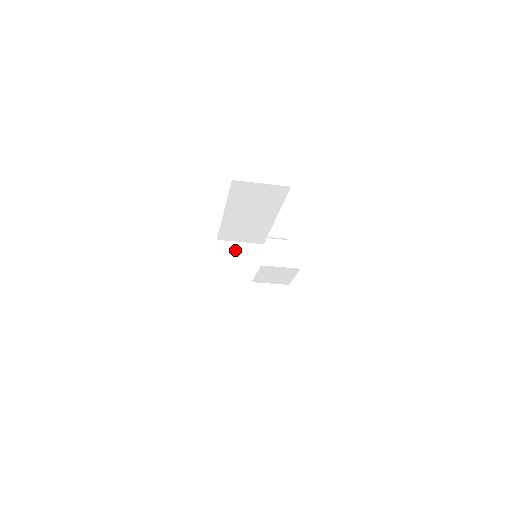
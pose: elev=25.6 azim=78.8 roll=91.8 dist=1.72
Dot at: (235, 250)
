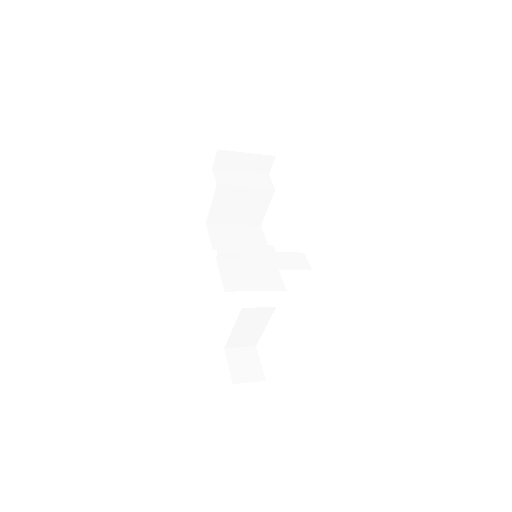
Dot at: (237, 187)
